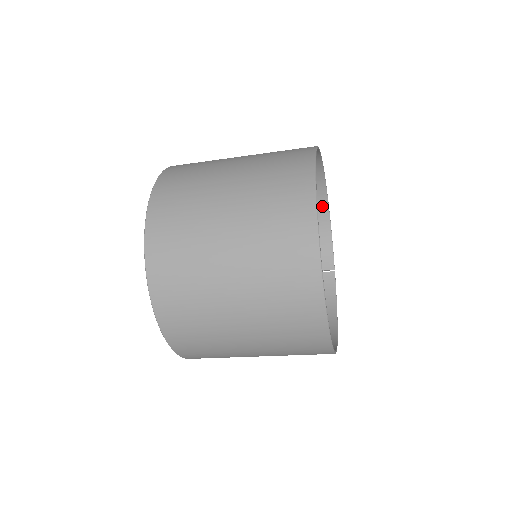
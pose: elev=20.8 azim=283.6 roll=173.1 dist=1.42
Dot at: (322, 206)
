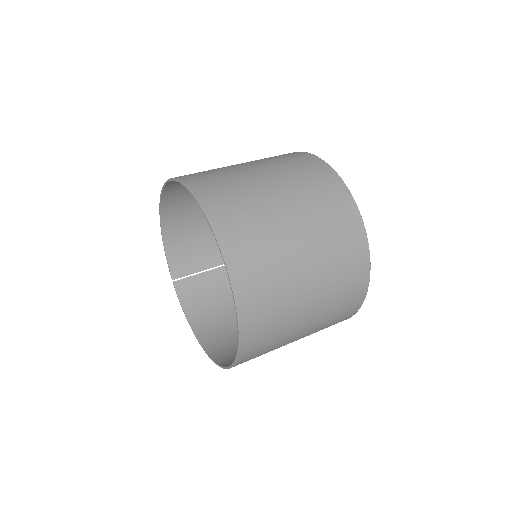
Dot at: occluded
